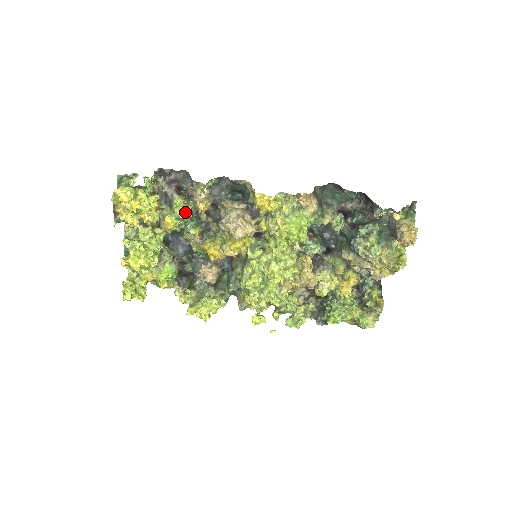
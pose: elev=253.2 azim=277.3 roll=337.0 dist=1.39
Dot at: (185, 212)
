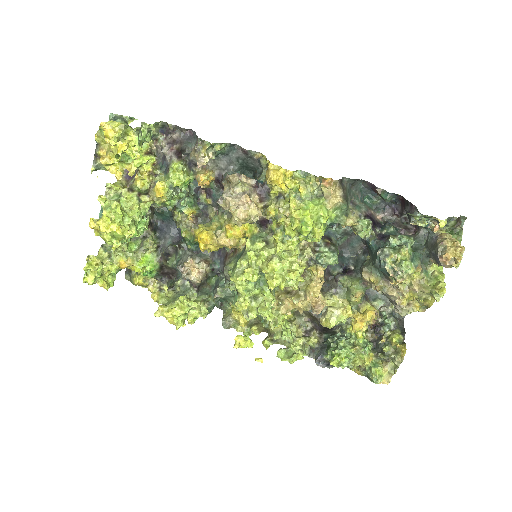
Dot at: (181, 180)
